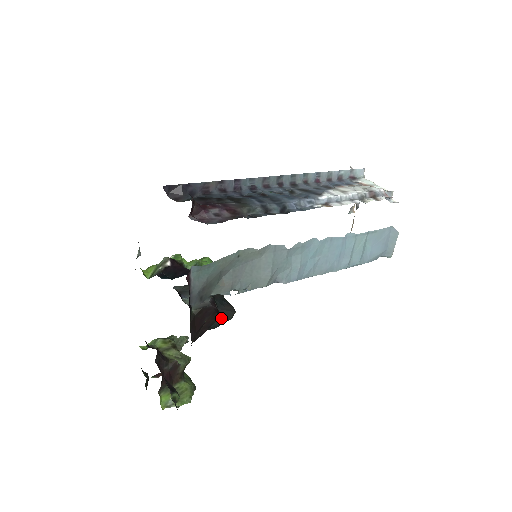
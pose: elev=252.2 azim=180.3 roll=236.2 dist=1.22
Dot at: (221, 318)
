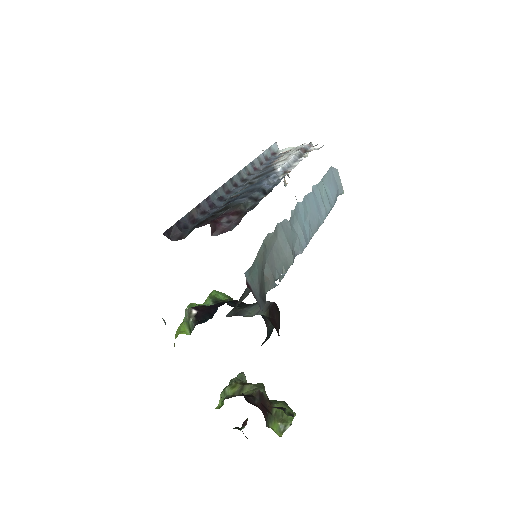
Dot at: occluded
